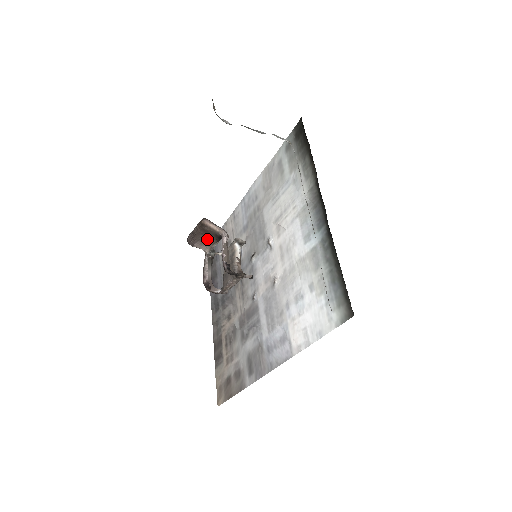
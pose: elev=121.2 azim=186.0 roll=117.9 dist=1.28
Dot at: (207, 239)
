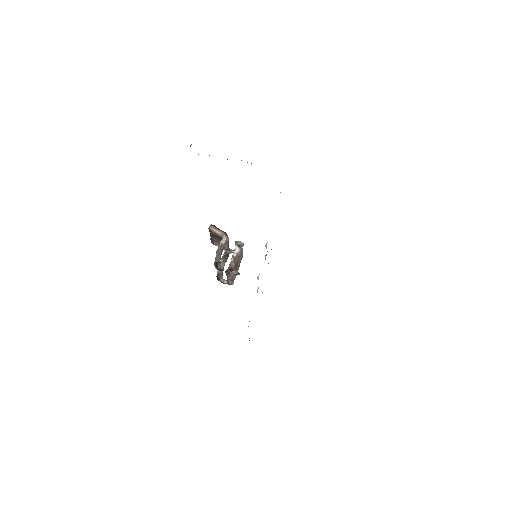
Dot at: (219, 240)
